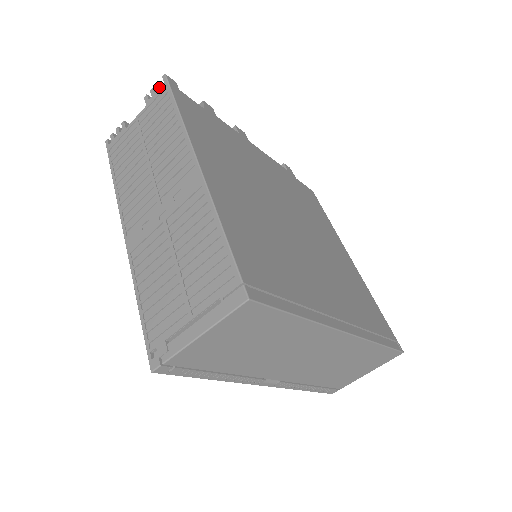
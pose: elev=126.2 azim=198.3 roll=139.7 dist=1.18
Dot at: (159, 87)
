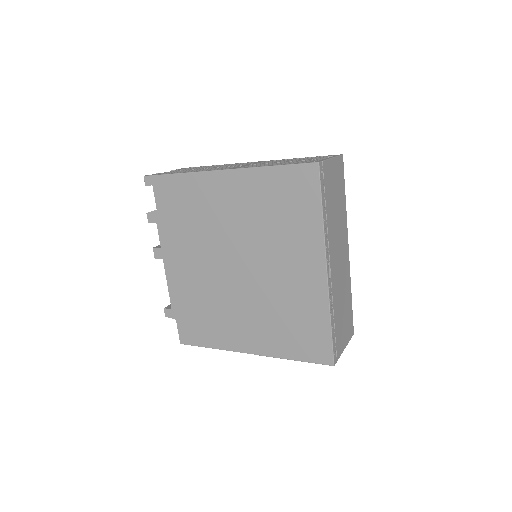
Dot at: (184, 168)
